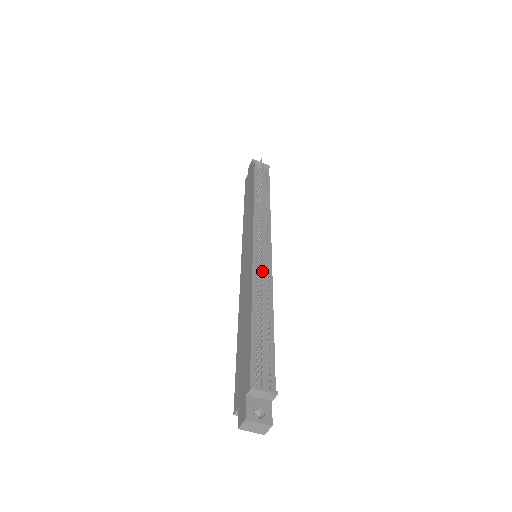
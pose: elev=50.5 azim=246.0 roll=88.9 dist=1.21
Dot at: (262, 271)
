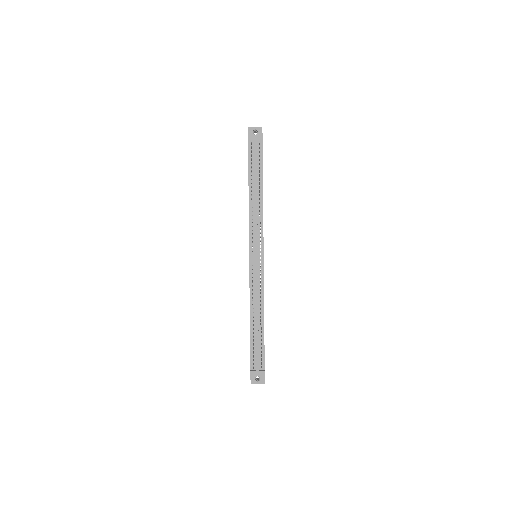
Dot at: (255, 284)
